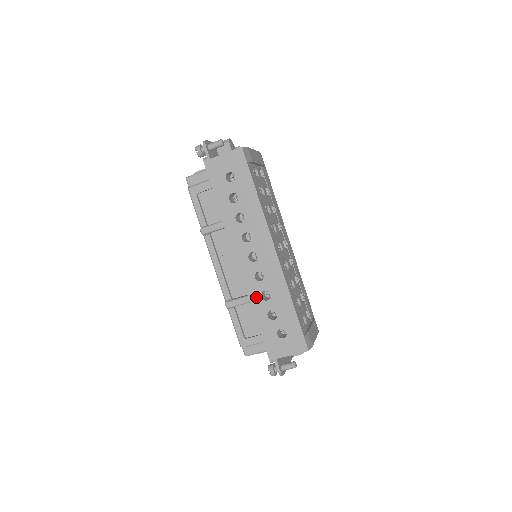
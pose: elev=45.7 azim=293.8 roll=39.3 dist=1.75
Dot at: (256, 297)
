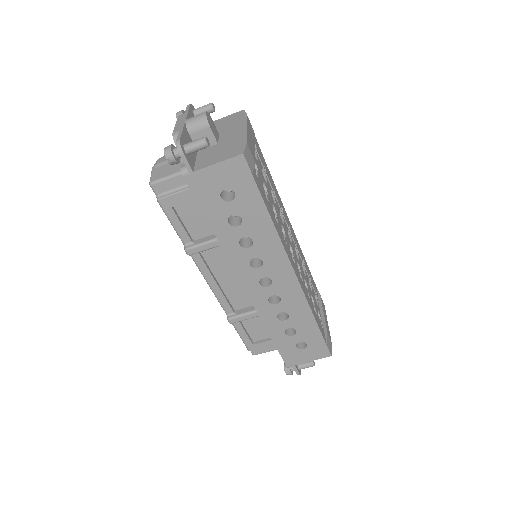
Dot at: (271, 319)
